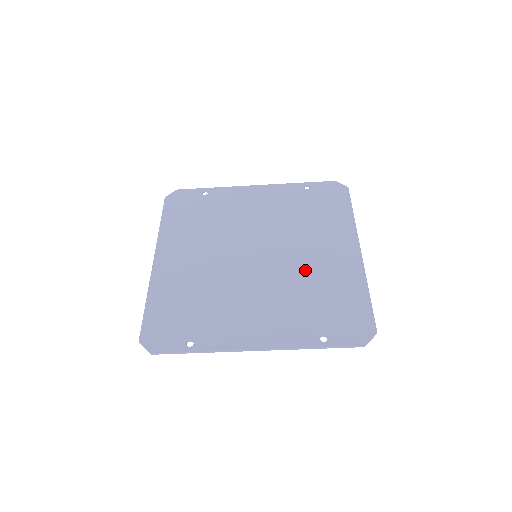
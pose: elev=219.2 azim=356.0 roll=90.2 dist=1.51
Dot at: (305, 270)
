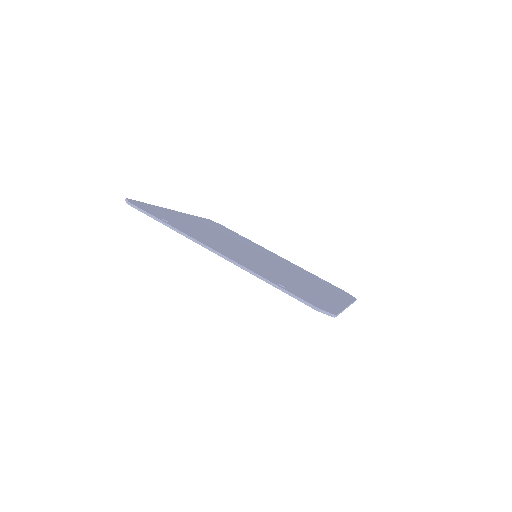
Dot at: (292, 277)
